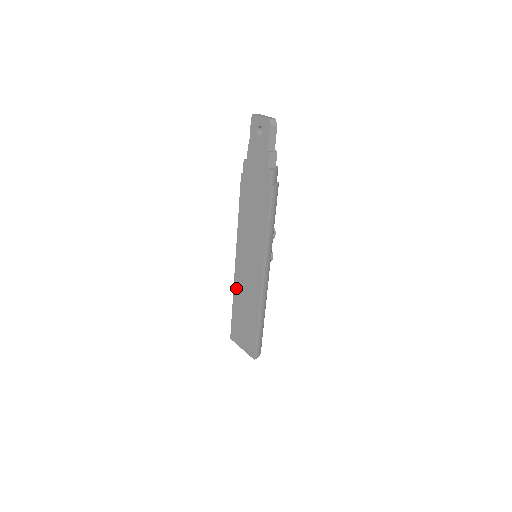
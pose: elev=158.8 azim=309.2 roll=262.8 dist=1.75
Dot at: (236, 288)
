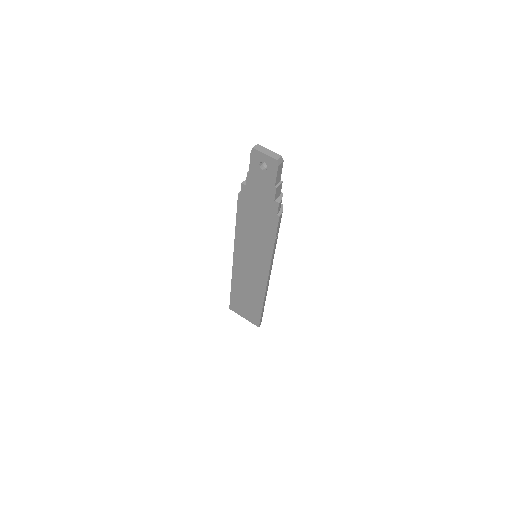
Dot at: (235, 278)
